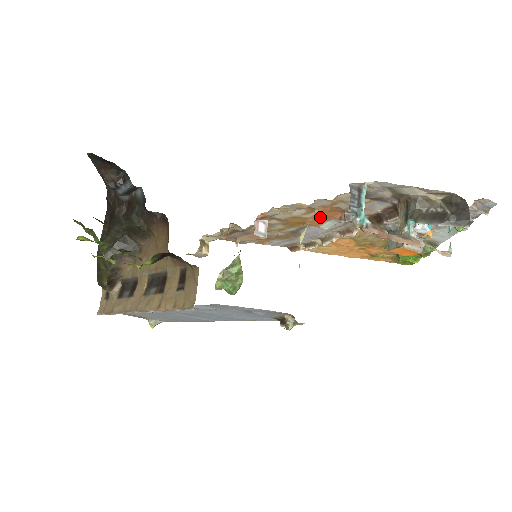
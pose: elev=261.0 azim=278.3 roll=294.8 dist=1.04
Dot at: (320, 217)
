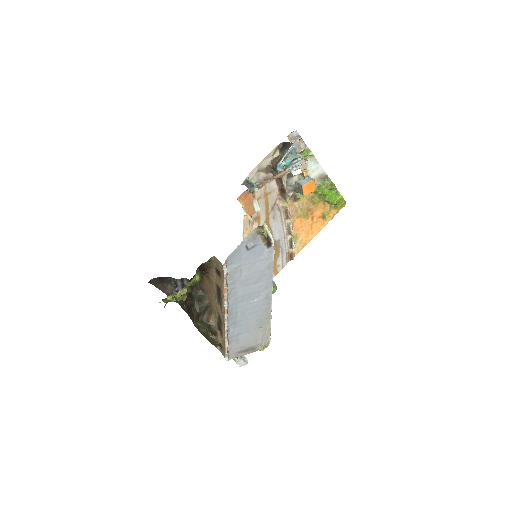
Dot at: (247, 206)
